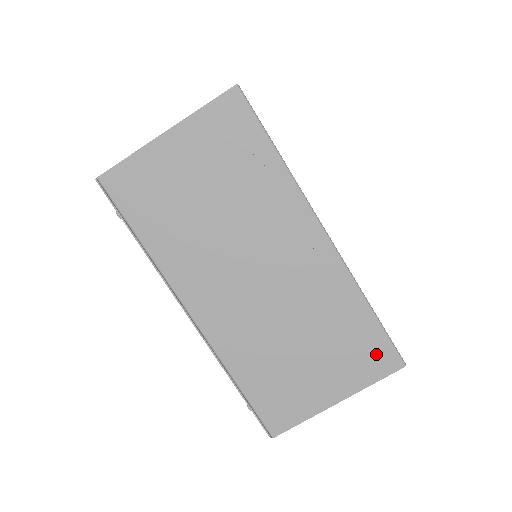
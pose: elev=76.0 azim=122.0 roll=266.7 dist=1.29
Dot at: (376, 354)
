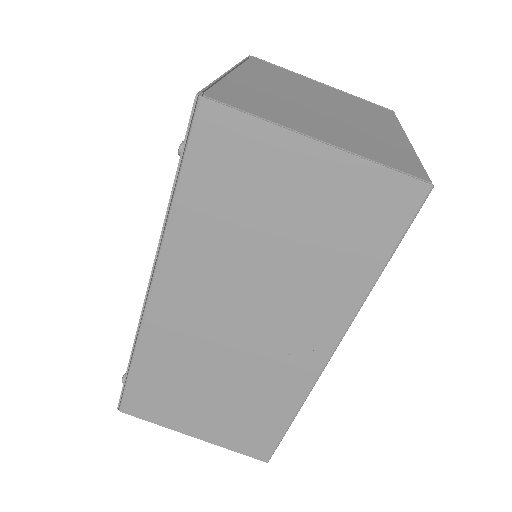
Dot at: (258, 441)
